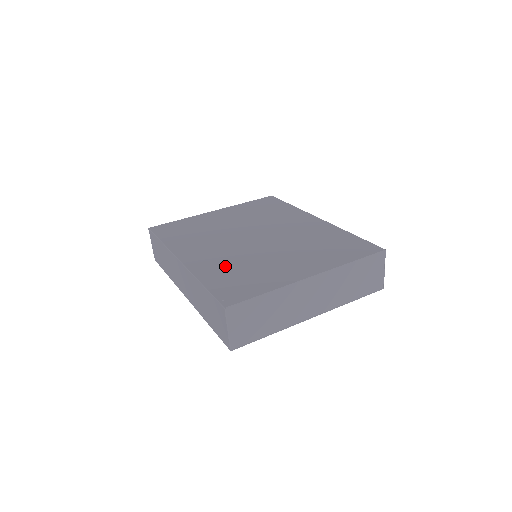
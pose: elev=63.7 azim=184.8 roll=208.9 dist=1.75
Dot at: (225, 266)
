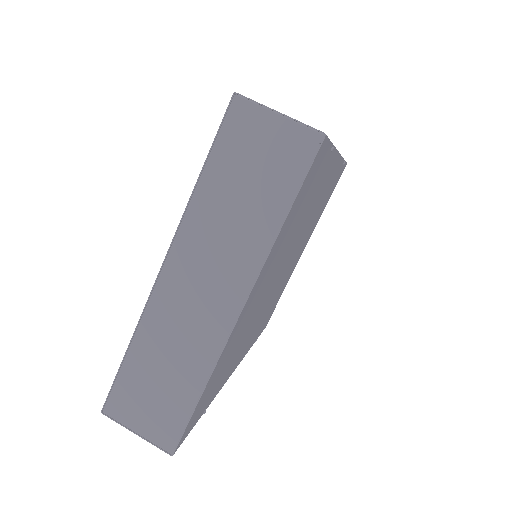
Dot at: occluded
